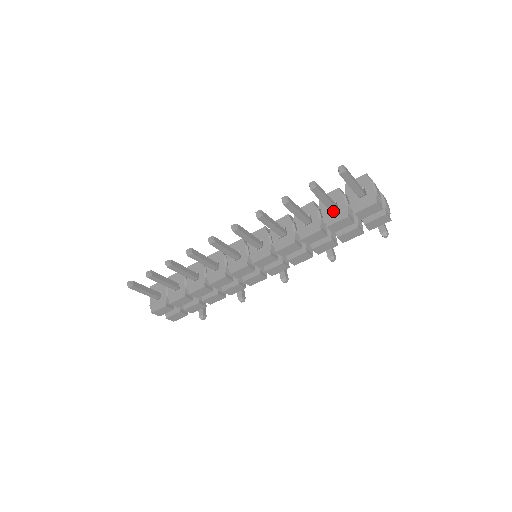
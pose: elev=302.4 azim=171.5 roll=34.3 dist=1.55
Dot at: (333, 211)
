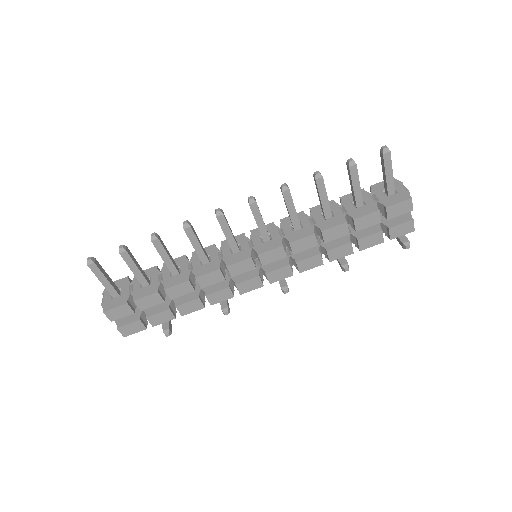
Dot at: (359, 206)
